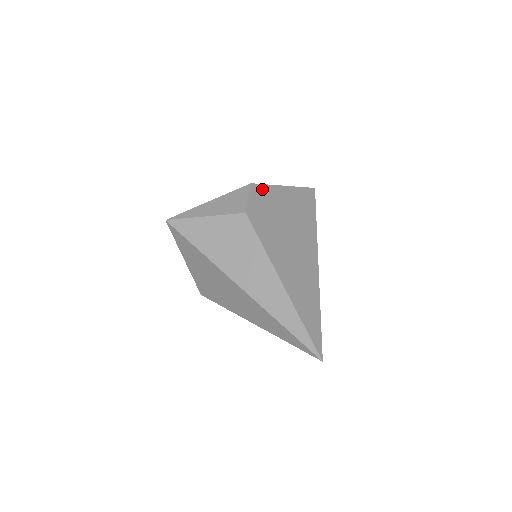
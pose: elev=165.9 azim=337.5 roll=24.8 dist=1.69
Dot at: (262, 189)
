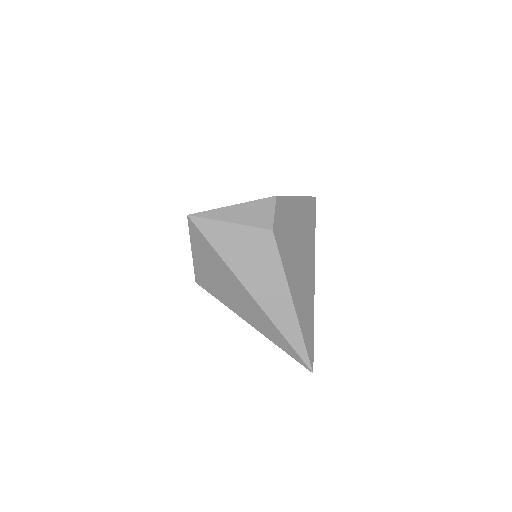
Dot at: (283, 202)
